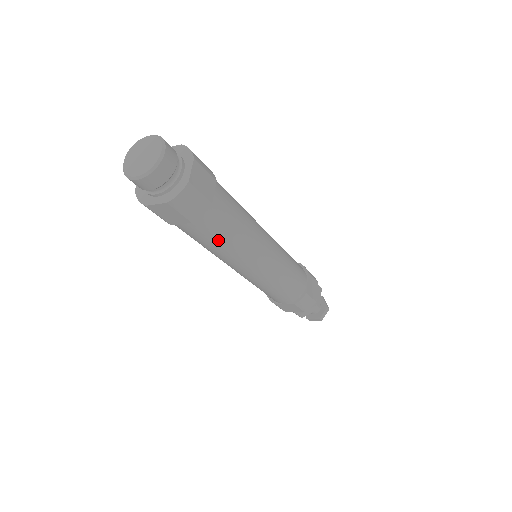
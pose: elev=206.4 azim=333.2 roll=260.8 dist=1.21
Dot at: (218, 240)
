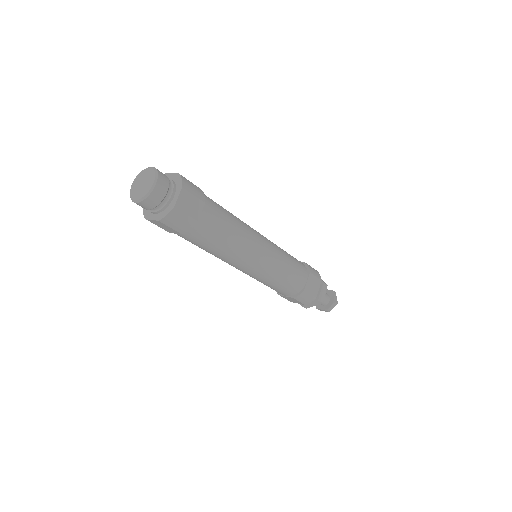
Dot at: (209, 247)
